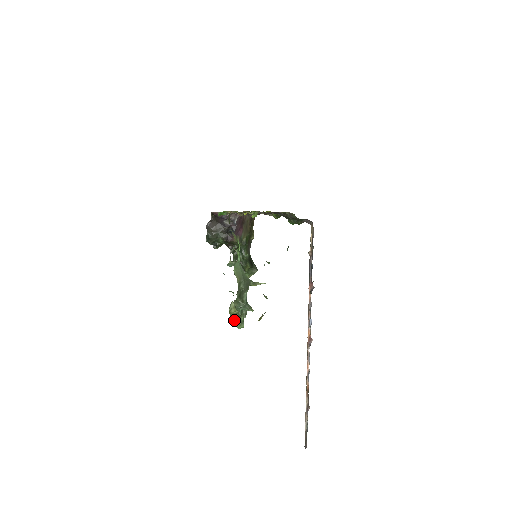
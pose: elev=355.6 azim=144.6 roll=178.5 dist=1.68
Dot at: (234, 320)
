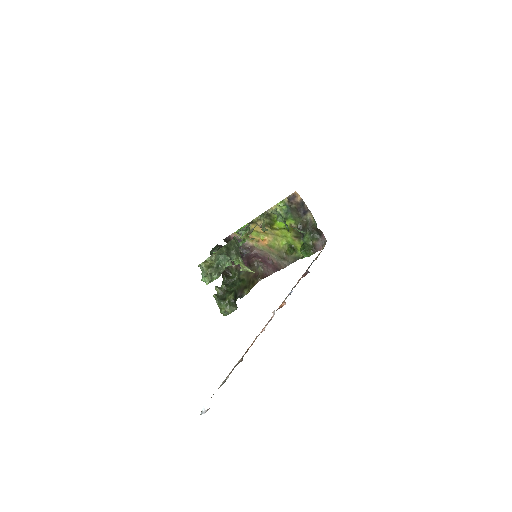
Dot at: (205, 267)
